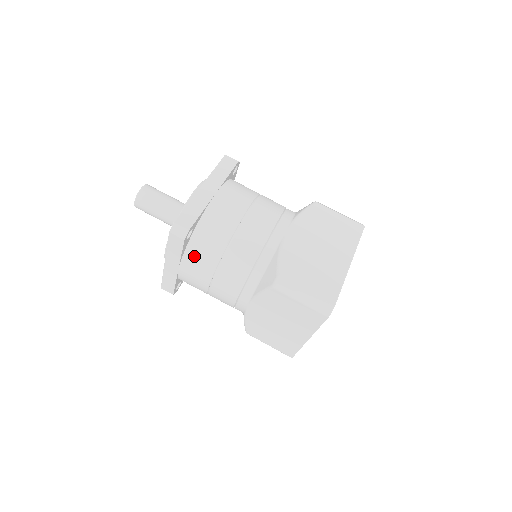
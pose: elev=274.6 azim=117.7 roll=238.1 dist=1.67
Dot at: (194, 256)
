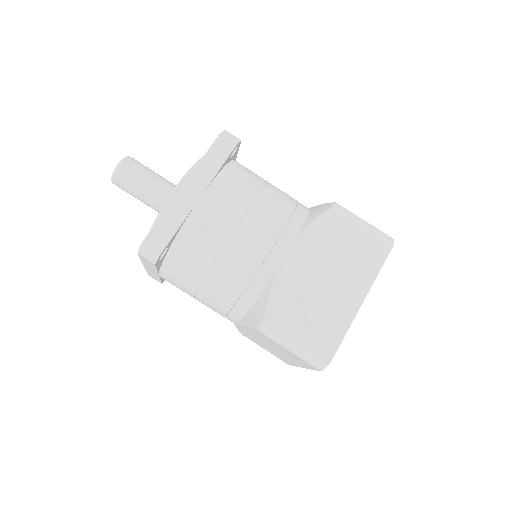
Dot at: (173, 271)
